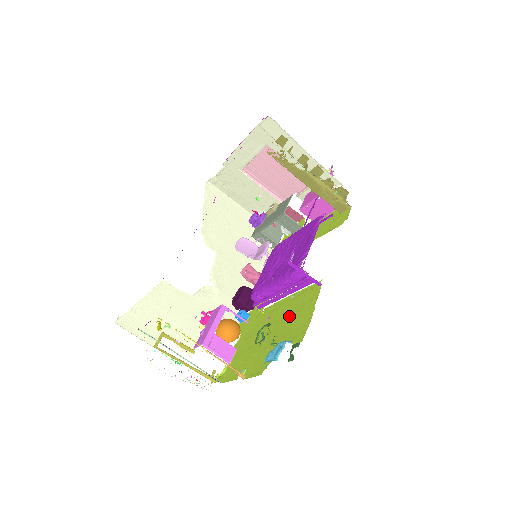
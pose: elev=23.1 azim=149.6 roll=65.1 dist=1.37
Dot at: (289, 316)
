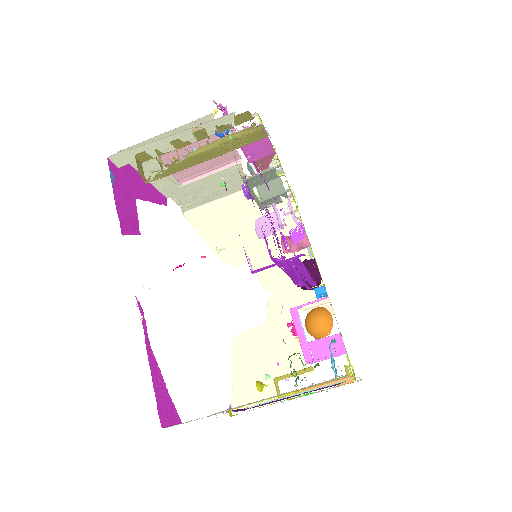
Dot at: occluded
